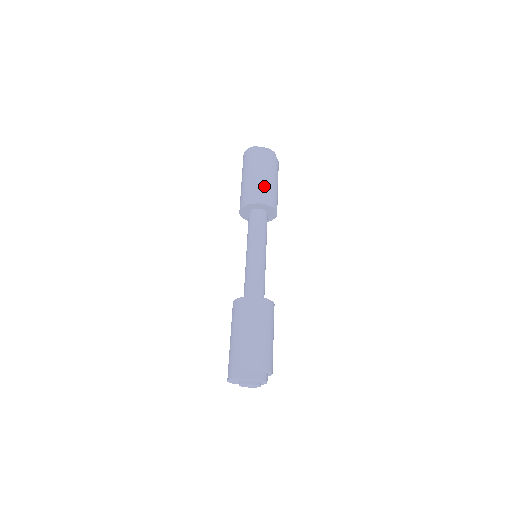
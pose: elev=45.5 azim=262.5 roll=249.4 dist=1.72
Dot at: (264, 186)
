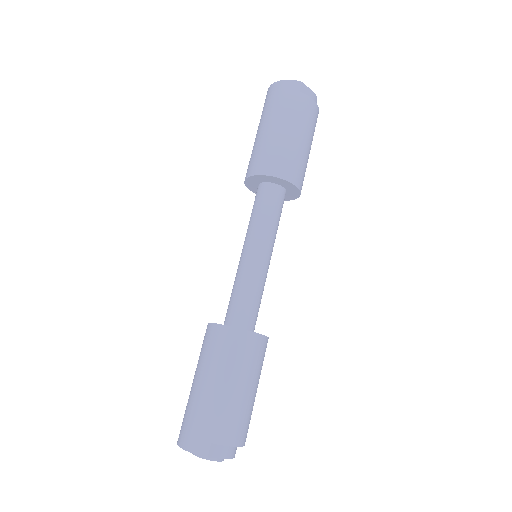
Dot at: (302, 156)
